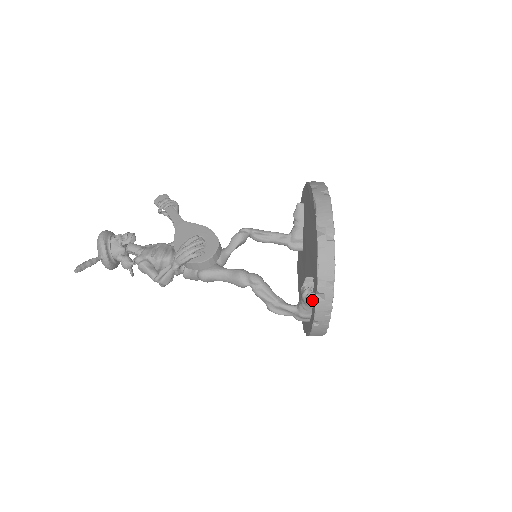
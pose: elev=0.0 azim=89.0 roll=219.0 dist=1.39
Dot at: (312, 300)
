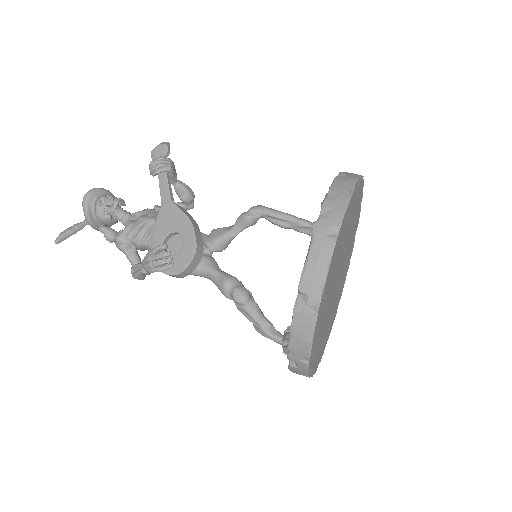
Dot at: occluded
